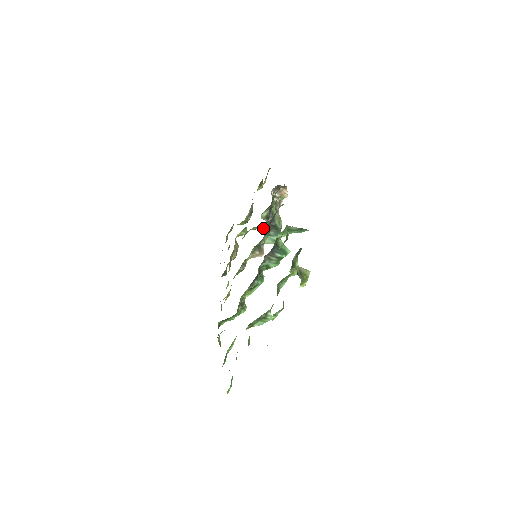
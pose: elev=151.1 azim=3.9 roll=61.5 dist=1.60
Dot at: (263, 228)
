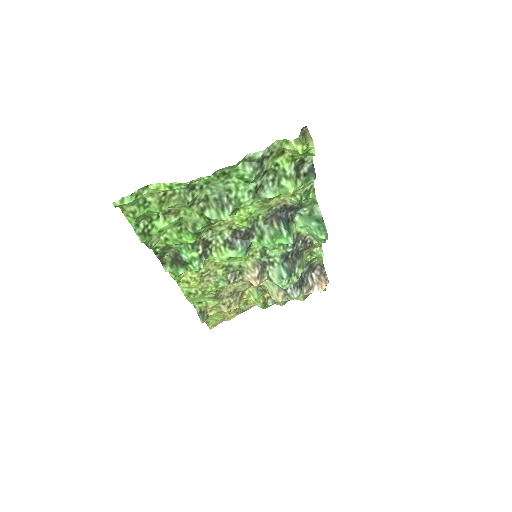
Dot at: (276, 296)
